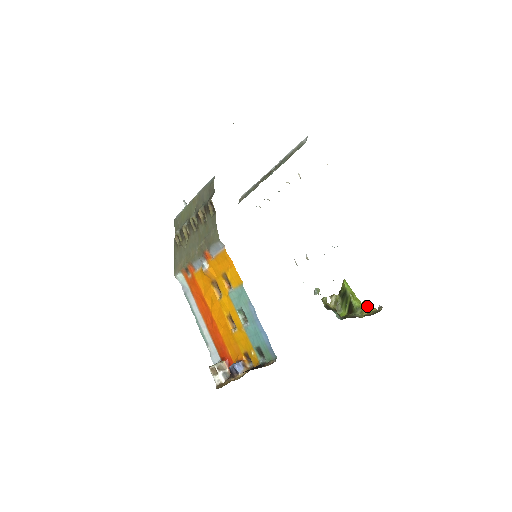
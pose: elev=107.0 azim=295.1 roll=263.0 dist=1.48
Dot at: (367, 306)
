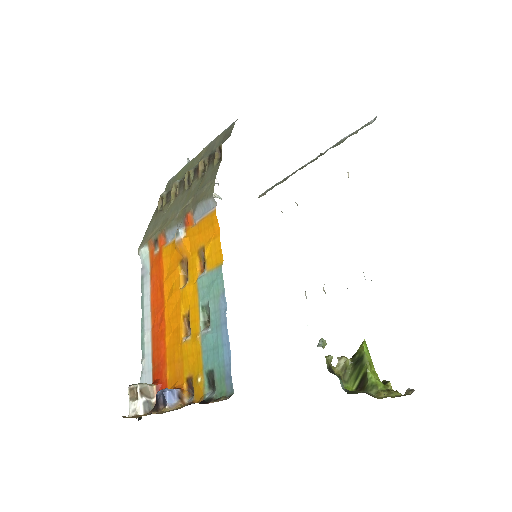
Dot at: (387, 387)
